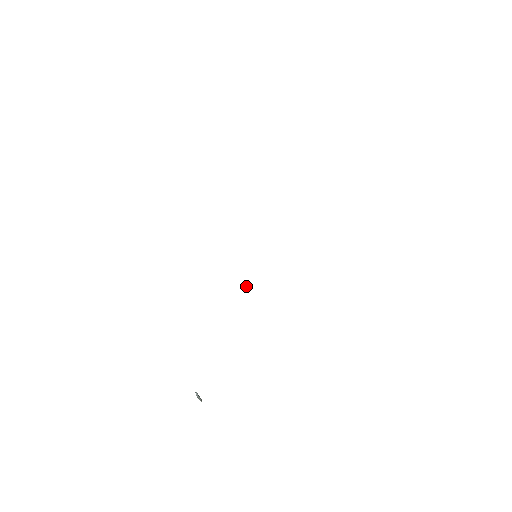
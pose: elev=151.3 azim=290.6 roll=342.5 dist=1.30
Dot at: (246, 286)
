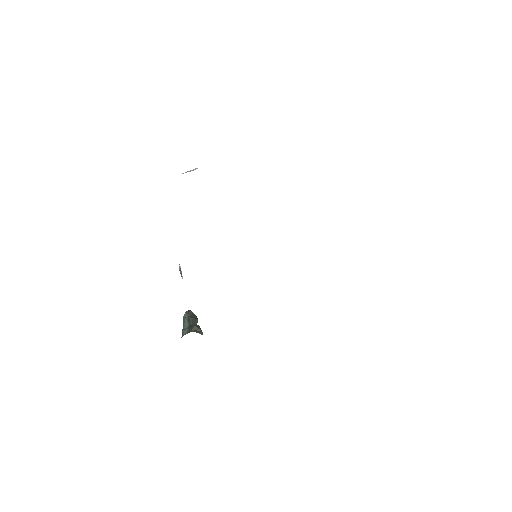
Dot at: occluded
